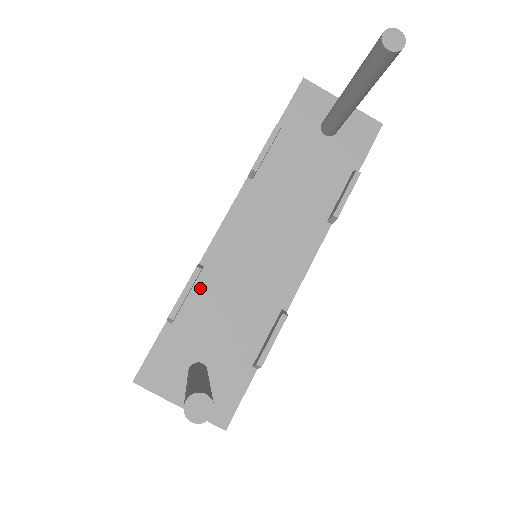
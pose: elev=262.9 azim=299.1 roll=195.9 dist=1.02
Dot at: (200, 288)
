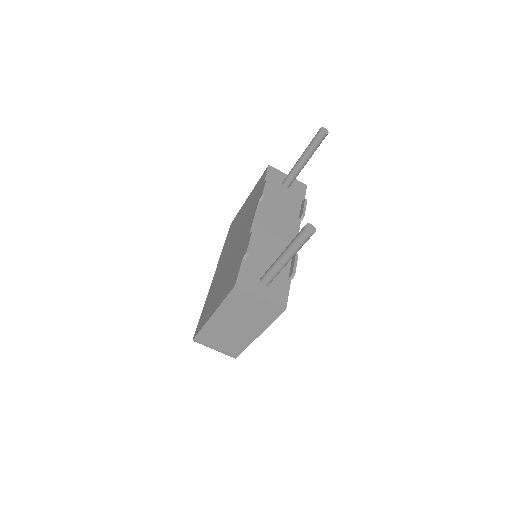
Dot at: (253, 245)
